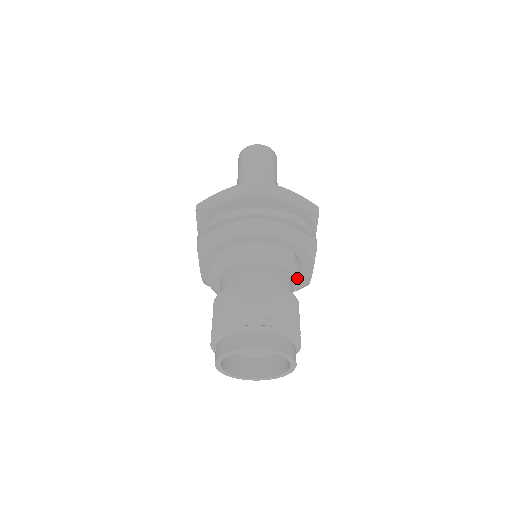
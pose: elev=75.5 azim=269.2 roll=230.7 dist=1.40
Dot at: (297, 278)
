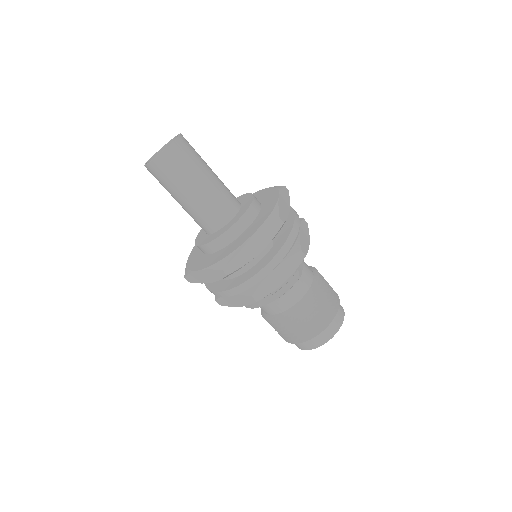
Dot at: occluded
